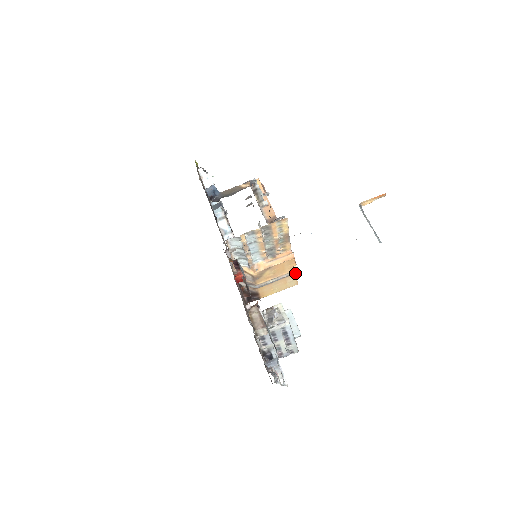
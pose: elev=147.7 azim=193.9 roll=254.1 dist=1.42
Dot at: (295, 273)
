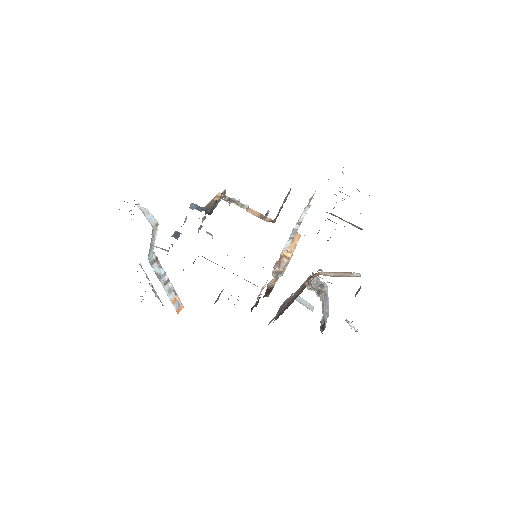
Dot at: (291, 256)
